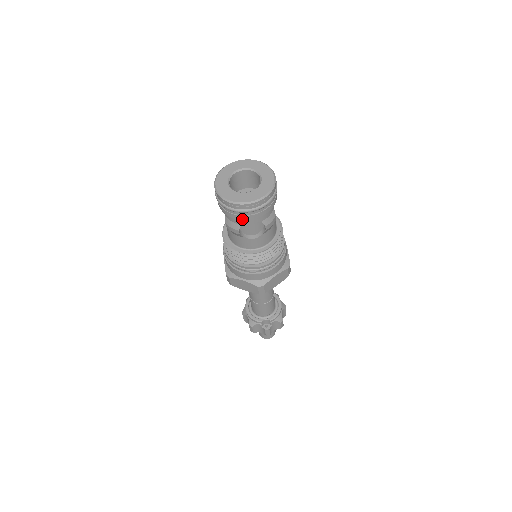
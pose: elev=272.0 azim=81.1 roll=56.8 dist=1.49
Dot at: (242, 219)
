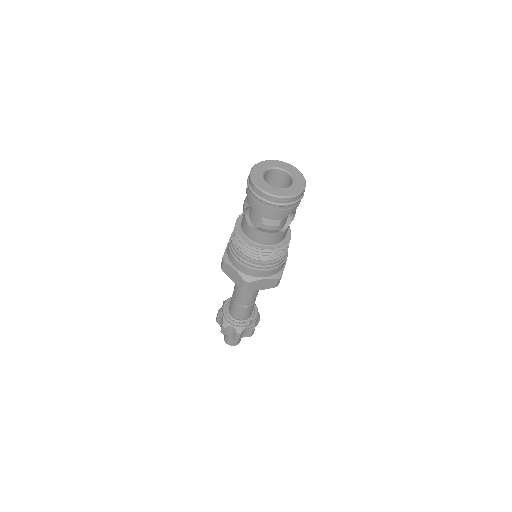
Dot at: (288, 212)
